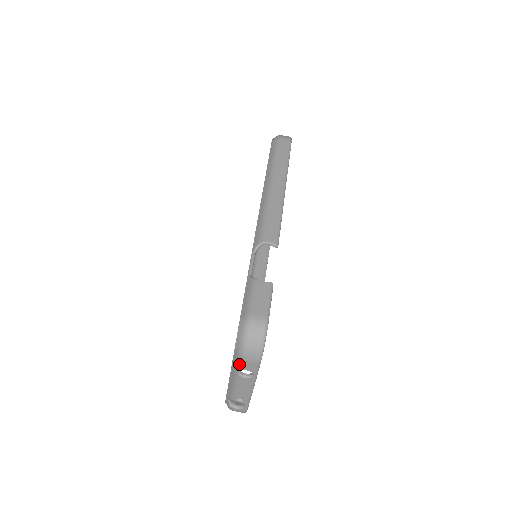
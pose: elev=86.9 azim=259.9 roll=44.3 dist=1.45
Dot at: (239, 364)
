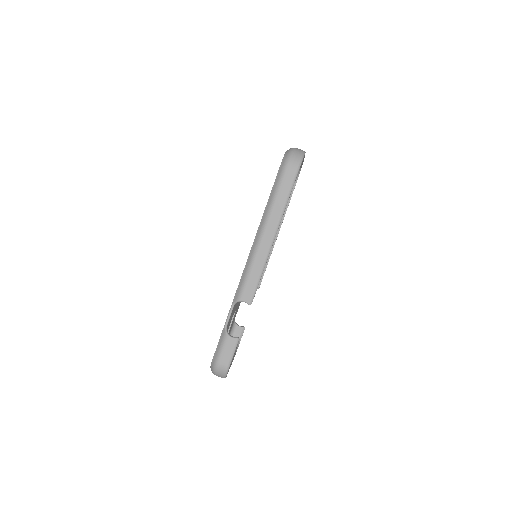
Dot at: occluded
